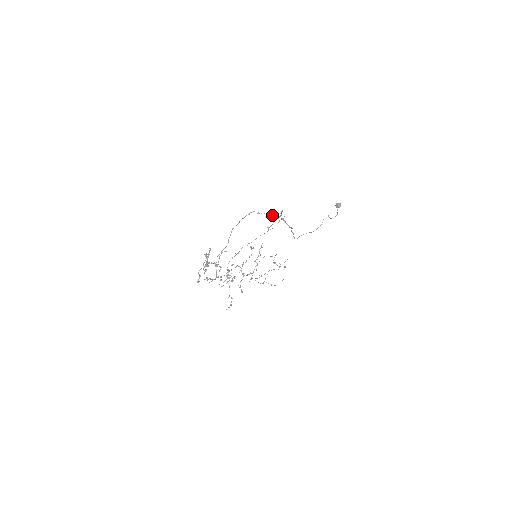
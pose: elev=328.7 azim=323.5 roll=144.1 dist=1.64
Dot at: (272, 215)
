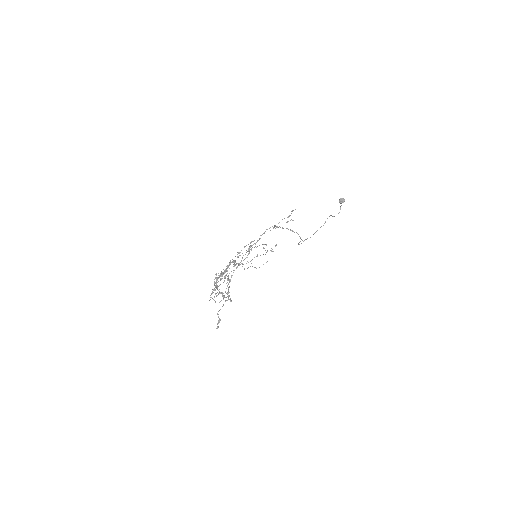
Dot at: occluded
